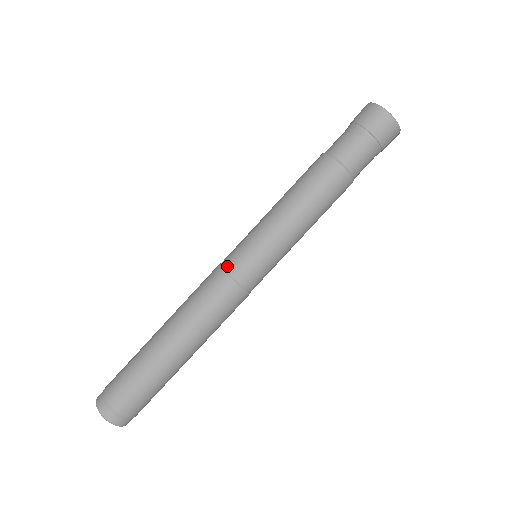
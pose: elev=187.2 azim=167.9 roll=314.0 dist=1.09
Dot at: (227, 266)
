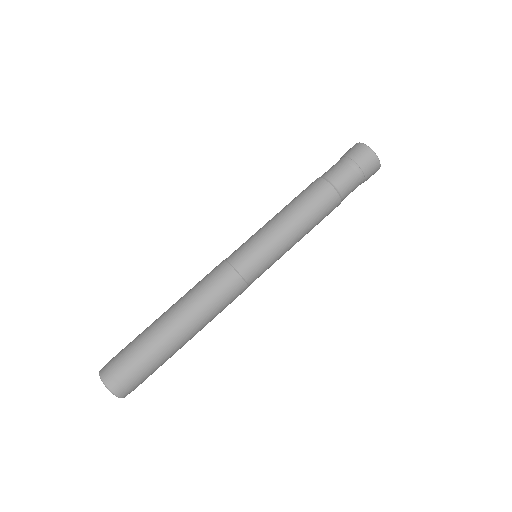
Dot at: (246, 275)
